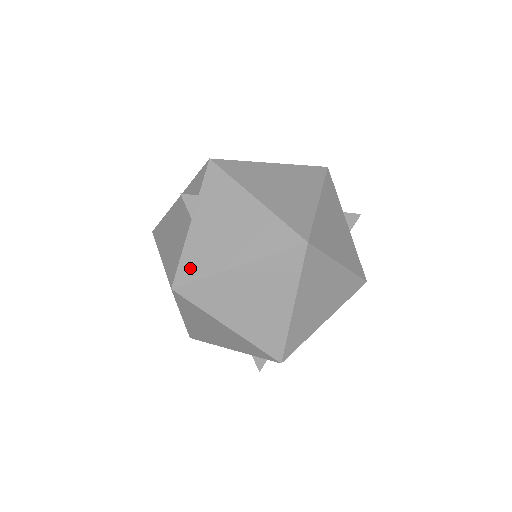
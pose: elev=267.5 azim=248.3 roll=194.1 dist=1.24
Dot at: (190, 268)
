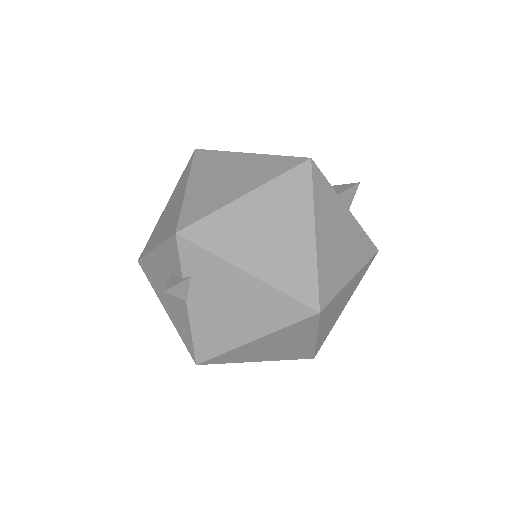
Dot at: (206, 346)
